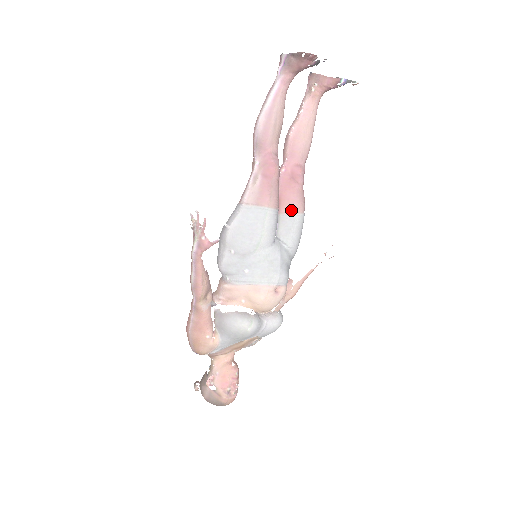
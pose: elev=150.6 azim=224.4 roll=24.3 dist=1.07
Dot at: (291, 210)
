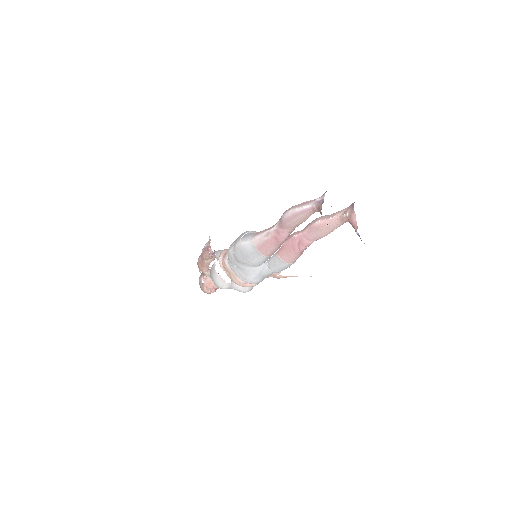
Dot at: (283, 258)
